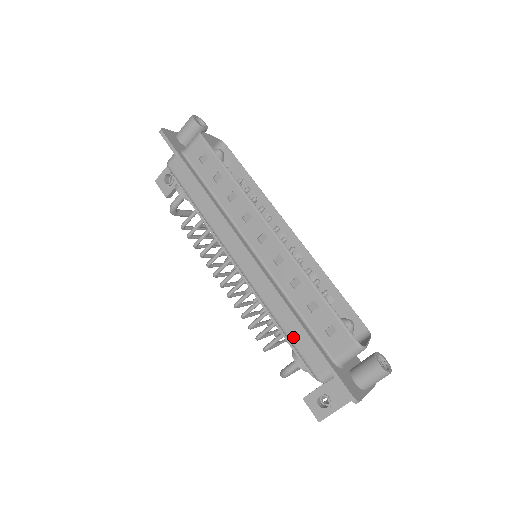
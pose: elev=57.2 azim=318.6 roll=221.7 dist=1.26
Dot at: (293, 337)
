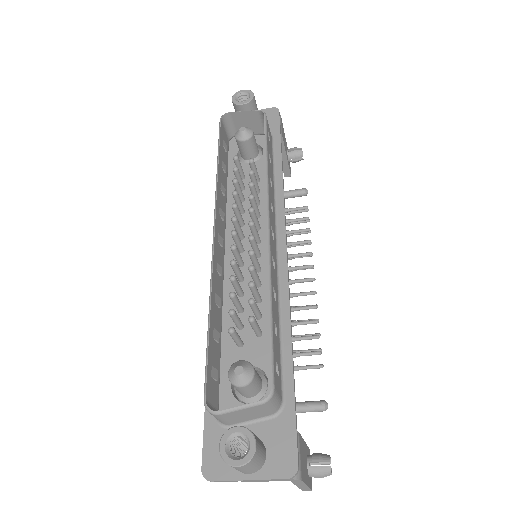
Dot at: occluded
